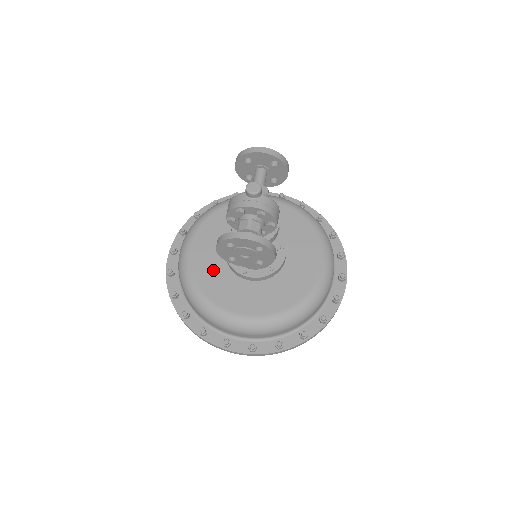
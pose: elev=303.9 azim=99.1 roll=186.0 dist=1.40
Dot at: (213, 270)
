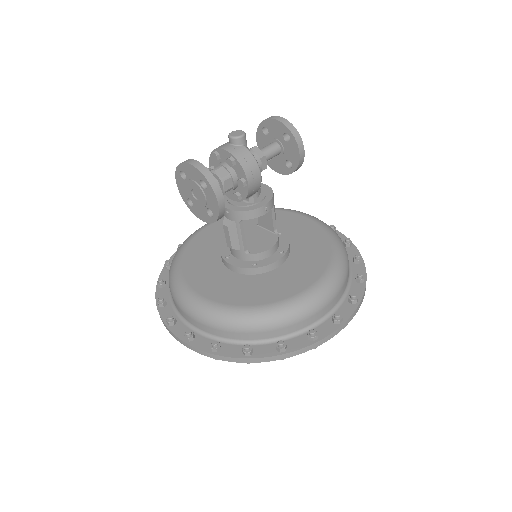
Dot at: (206, 249)
